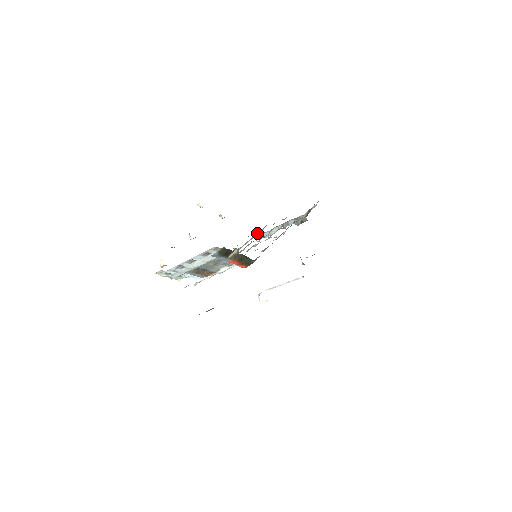
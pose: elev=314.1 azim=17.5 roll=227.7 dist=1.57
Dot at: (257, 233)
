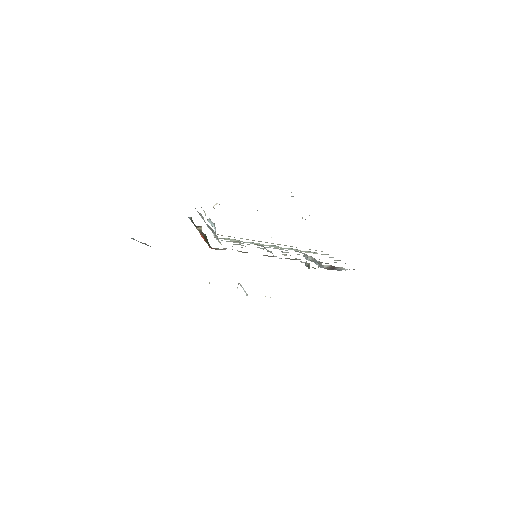
Dot at: (315, 252)
